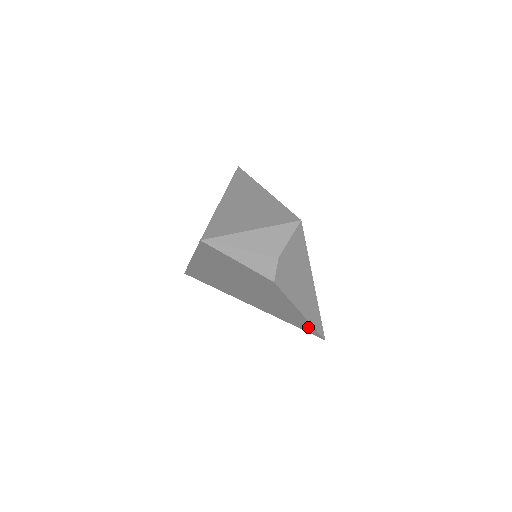
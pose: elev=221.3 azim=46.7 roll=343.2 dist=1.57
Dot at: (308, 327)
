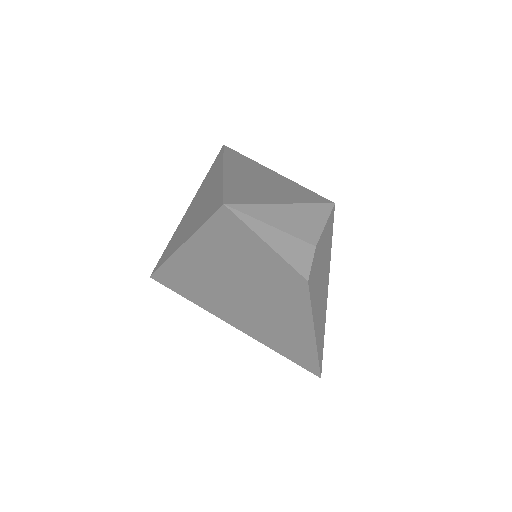
Dot at: (308, 358)
